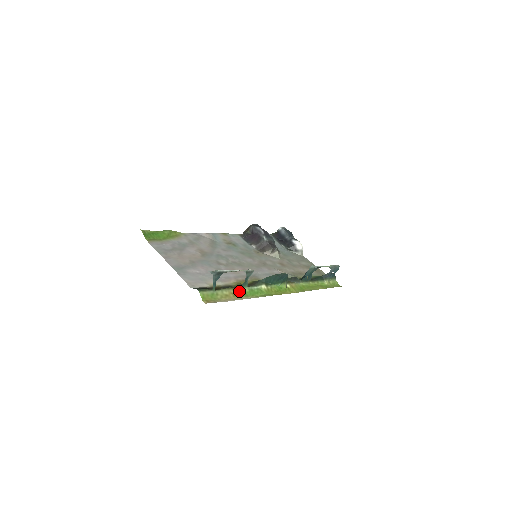
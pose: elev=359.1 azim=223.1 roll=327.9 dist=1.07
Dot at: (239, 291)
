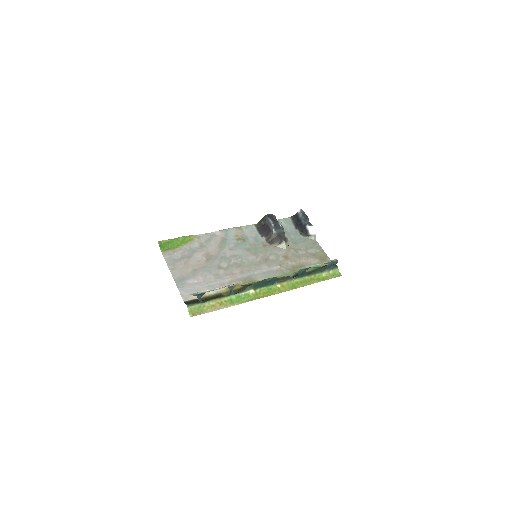
Dot at: (226, 299)
